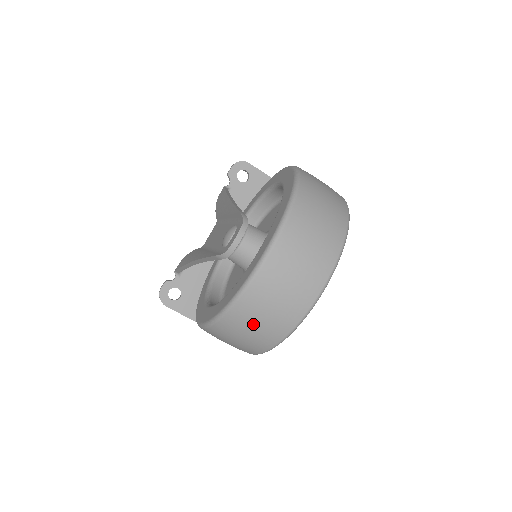
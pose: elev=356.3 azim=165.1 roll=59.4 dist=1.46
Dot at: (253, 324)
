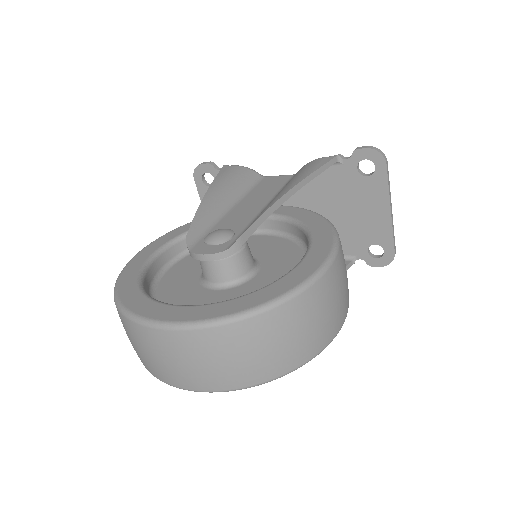
Dot at: occluded
